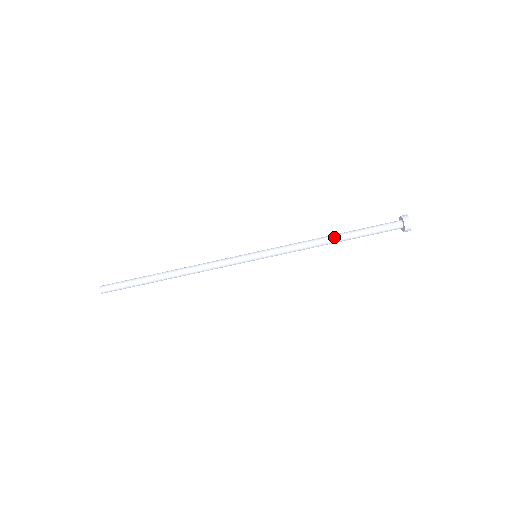
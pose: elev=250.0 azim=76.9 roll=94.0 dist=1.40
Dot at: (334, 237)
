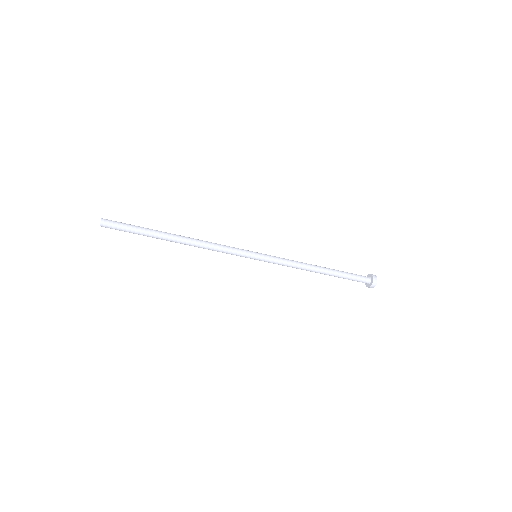
Dot at: (321, 268)
